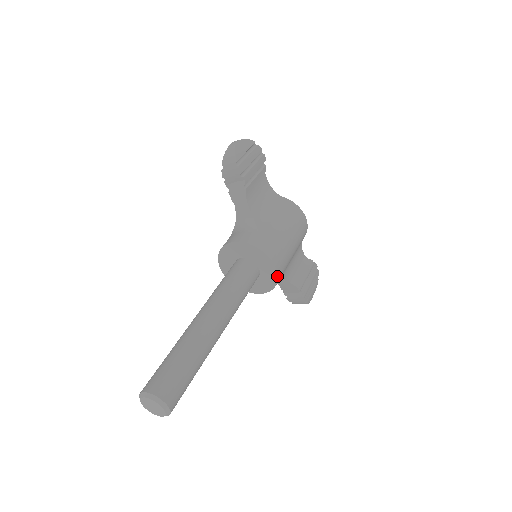
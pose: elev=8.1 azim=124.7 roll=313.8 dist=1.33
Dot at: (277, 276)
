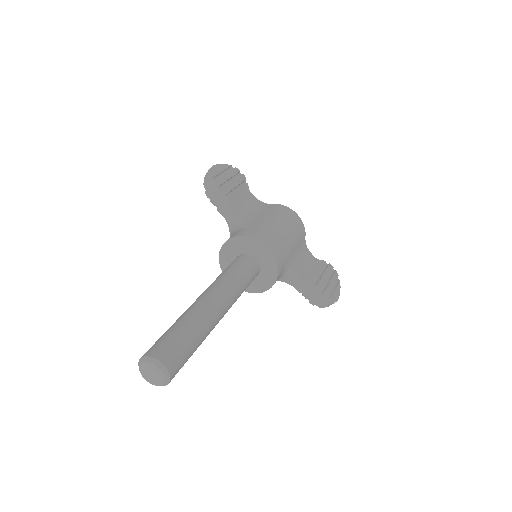
Dot at: (274, 259)
